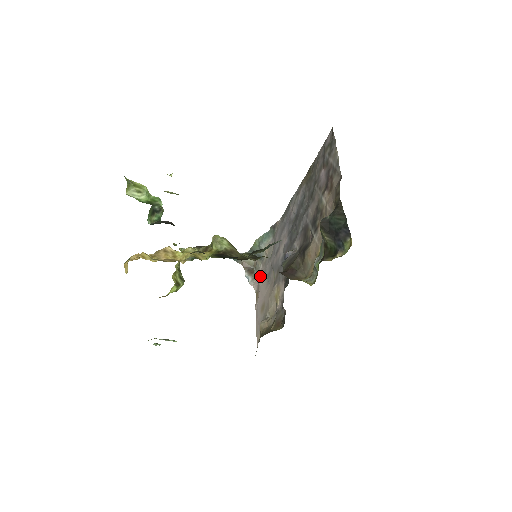
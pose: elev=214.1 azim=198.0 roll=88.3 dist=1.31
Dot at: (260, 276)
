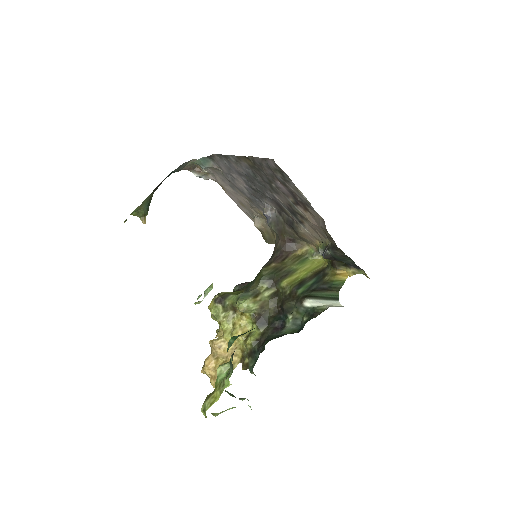
Dot at: (216, 178)
